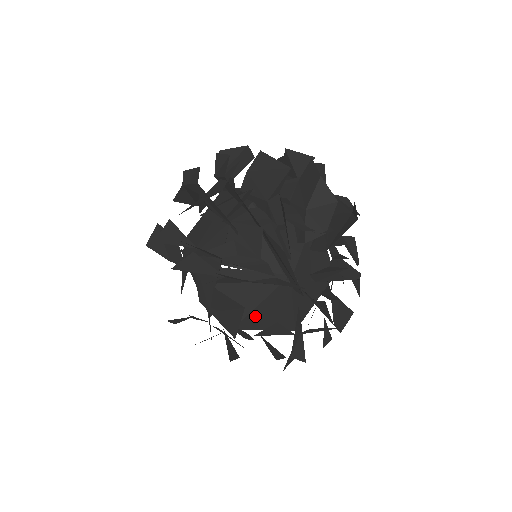
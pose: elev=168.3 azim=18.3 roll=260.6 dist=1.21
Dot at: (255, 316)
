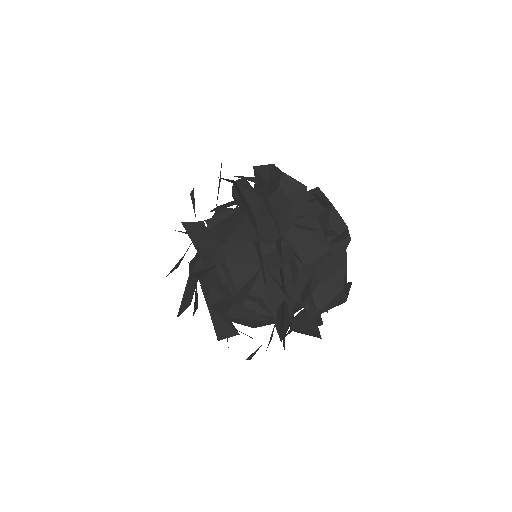
Dot at: (236, 319)
